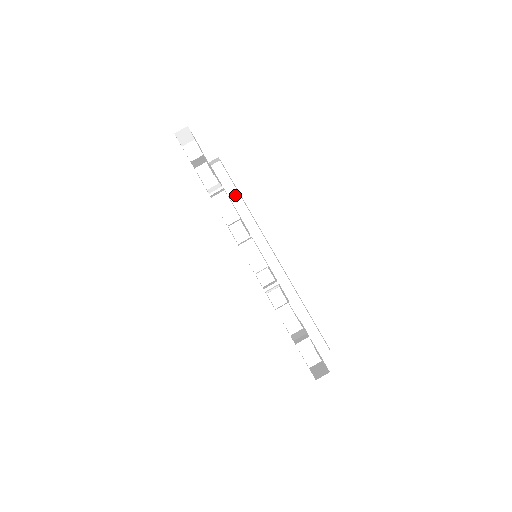
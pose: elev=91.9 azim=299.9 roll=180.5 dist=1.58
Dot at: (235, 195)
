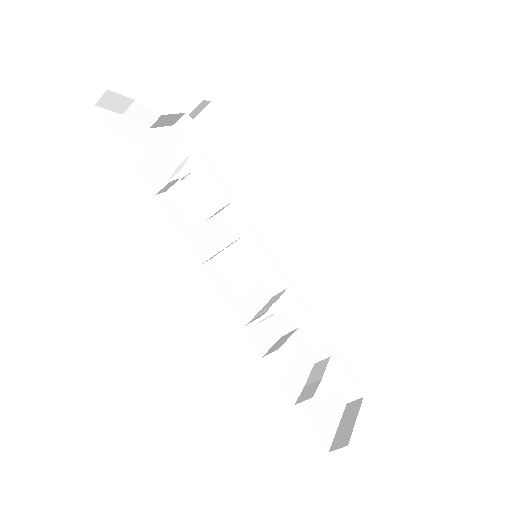
Dot at: (238, 152)
